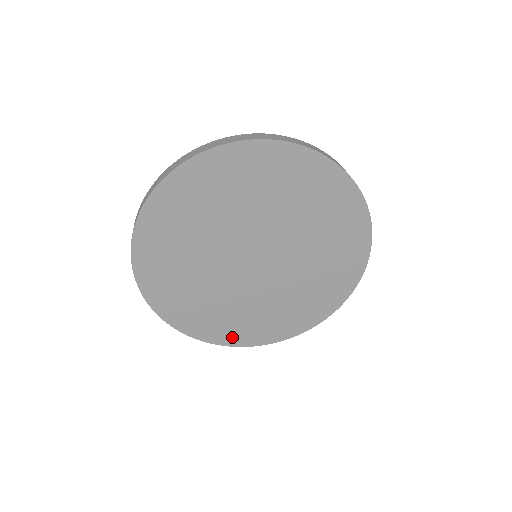
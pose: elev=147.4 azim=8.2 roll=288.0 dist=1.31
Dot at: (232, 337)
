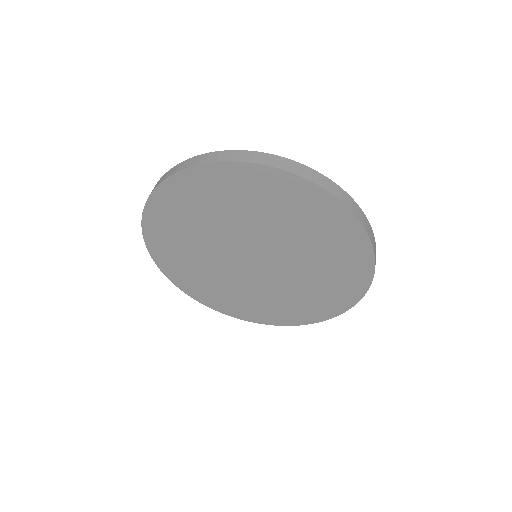
Dot at: (256, 317)
